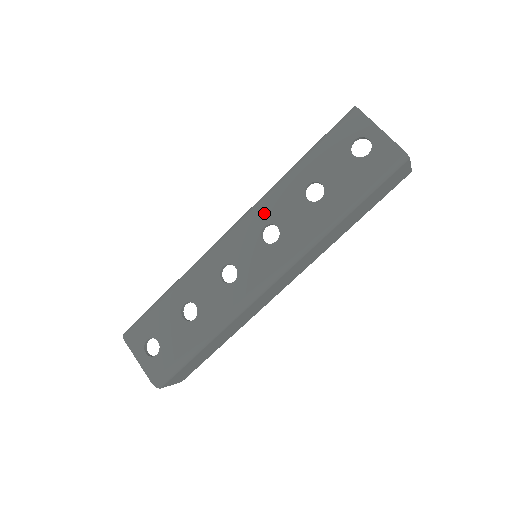
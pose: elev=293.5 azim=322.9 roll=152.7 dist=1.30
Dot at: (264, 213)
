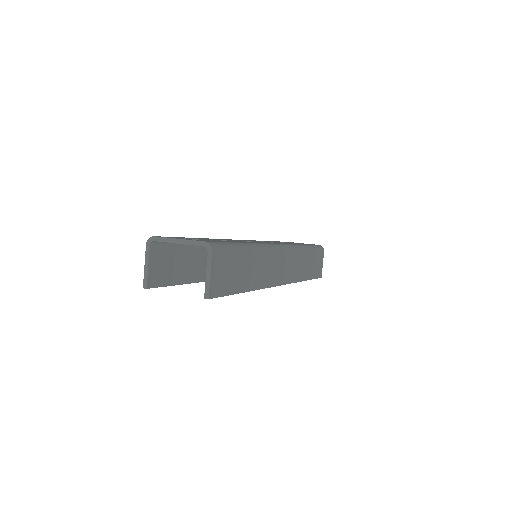
Dot at: occluded
